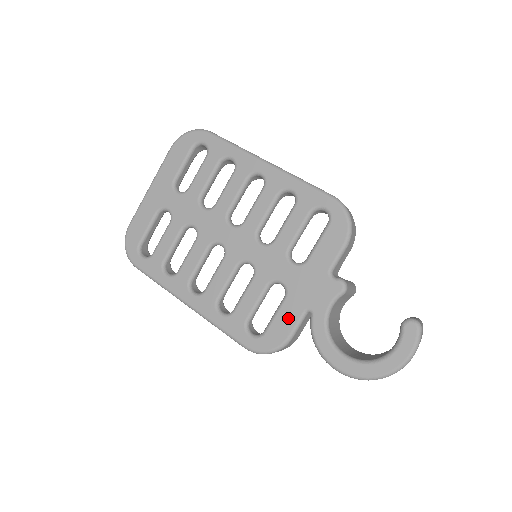
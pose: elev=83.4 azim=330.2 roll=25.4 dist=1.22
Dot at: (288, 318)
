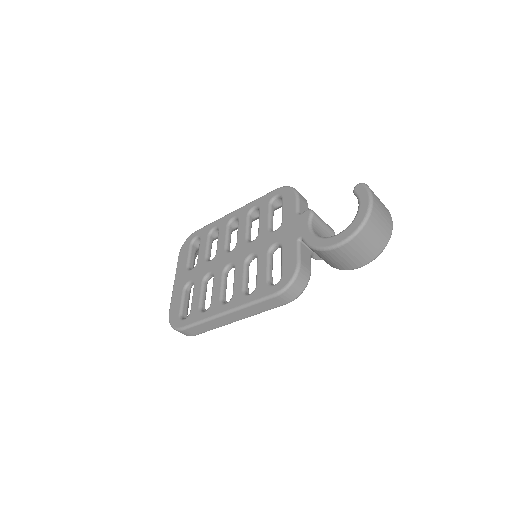
Dot at: (290, 254)
